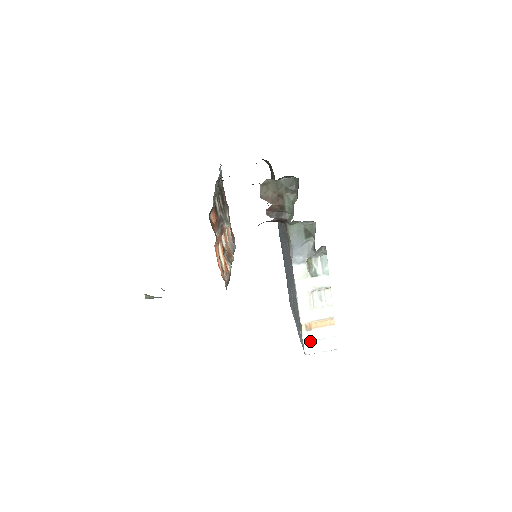
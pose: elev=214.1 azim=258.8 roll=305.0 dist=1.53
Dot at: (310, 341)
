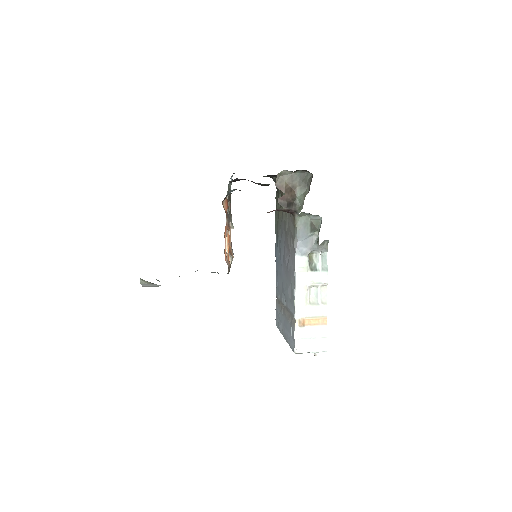
Dot at: (301, 338)
